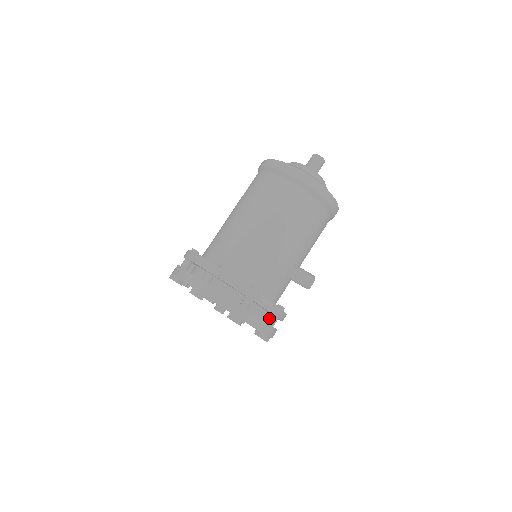
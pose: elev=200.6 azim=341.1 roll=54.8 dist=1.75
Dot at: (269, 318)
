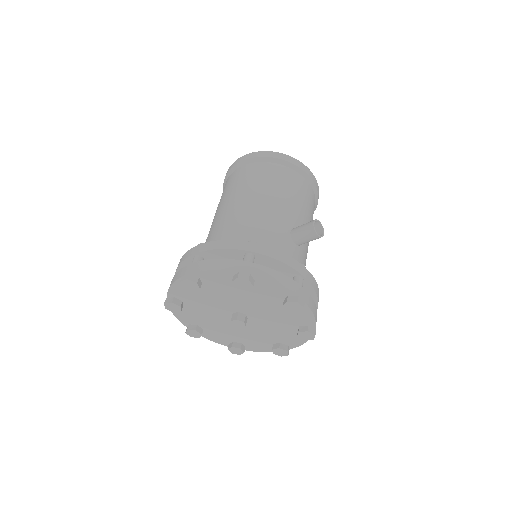
Dot at: occluded
